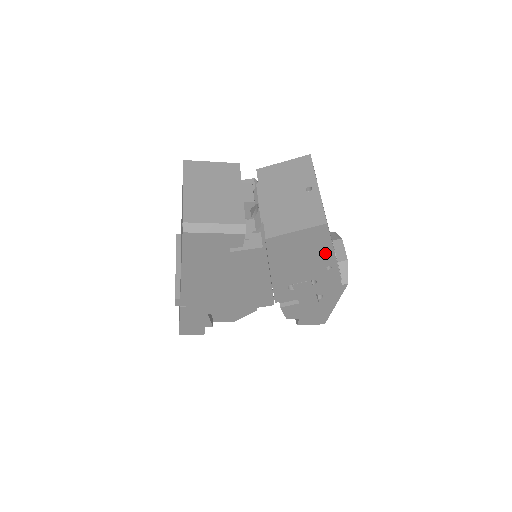
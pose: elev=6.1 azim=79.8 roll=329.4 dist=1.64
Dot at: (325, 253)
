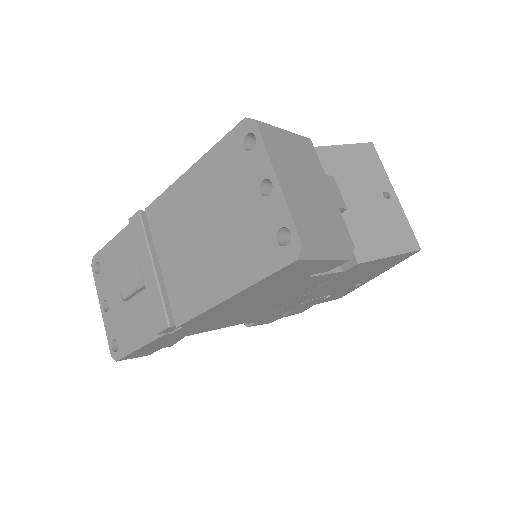
Dot at: (377, 273)
